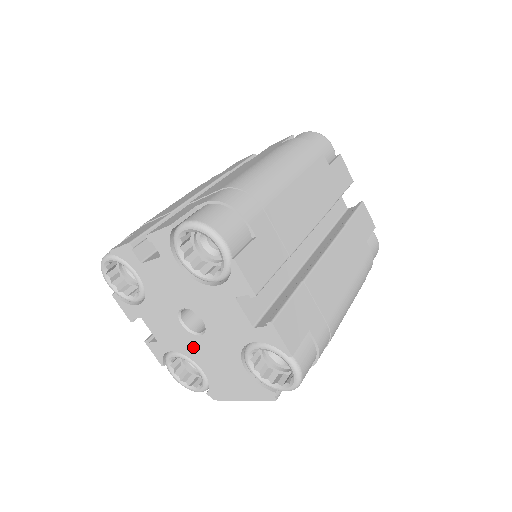
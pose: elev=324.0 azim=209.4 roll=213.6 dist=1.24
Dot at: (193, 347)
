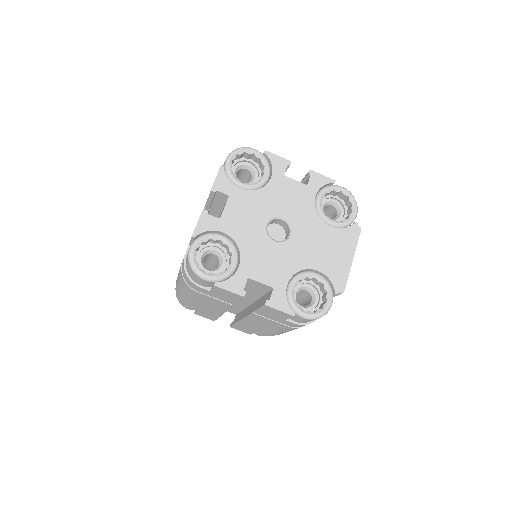
Dot at: (295, 254)
